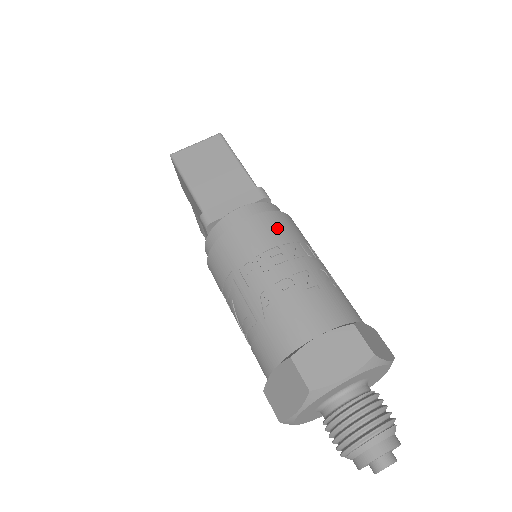
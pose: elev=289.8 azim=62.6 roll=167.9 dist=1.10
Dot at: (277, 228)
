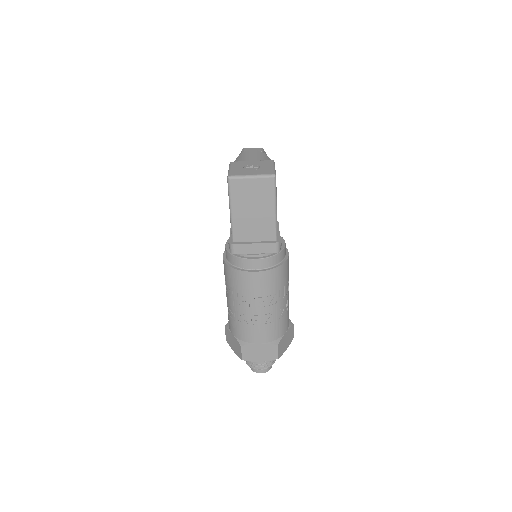
Dot at: (271, 283)
